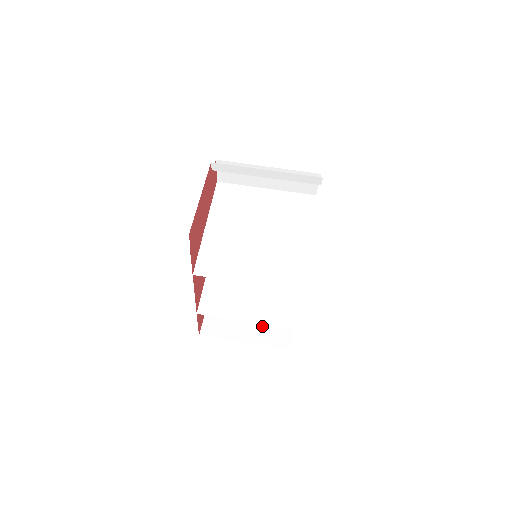
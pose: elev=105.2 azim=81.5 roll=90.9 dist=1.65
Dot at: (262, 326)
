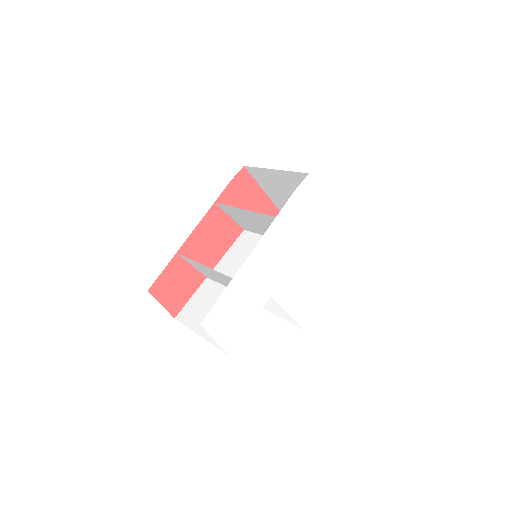
Dot at: occluded
